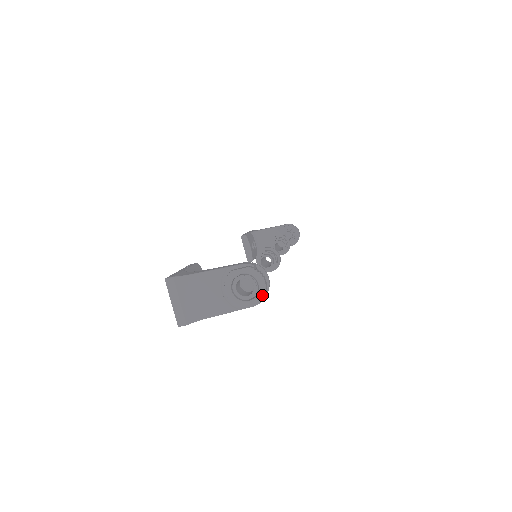
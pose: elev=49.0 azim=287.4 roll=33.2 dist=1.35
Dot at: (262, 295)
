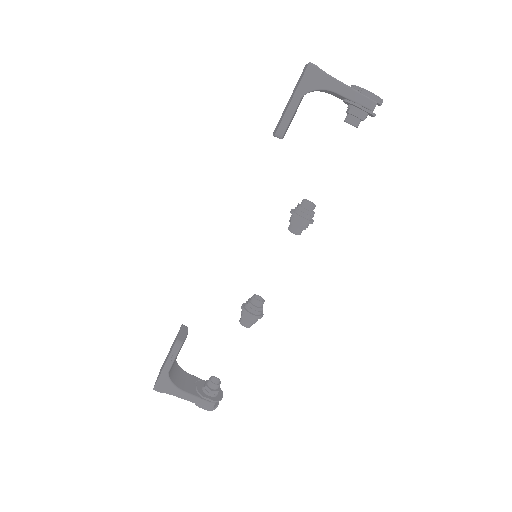
Dot at: (380, 98)
